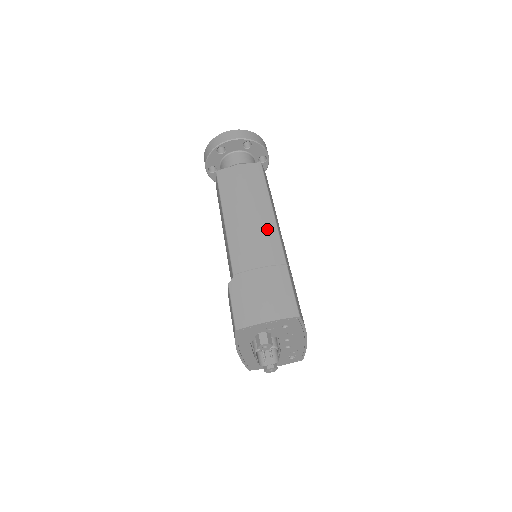
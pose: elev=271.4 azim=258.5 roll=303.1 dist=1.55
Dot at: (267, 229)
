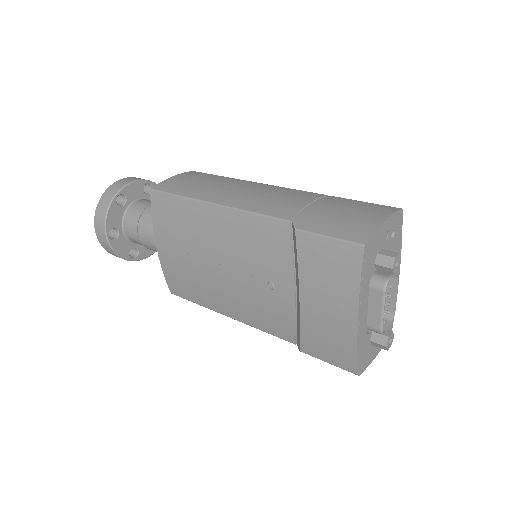
Dot at: (271, 188)
